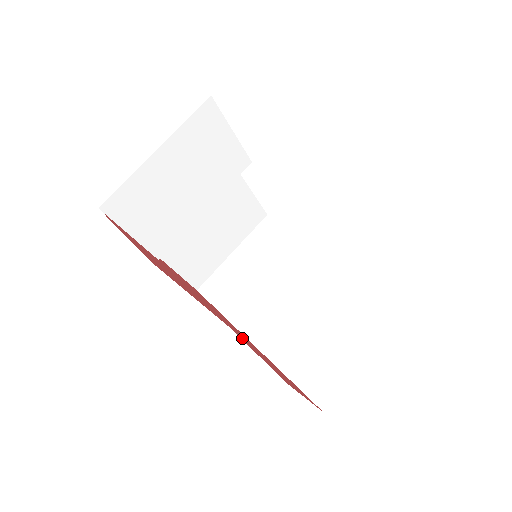
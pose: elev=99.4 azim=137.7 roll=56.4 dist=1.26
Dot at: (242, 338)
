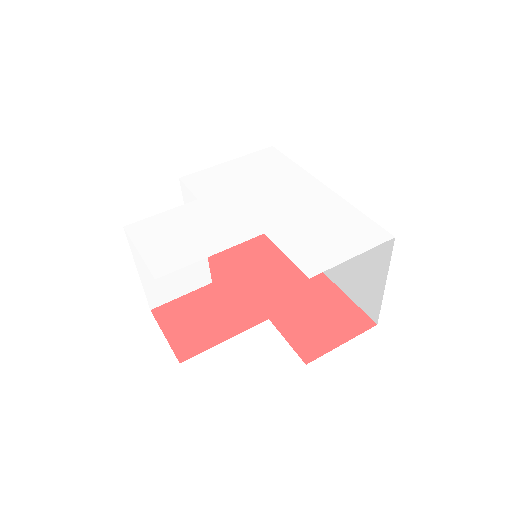
Dot at: (285, 314)
